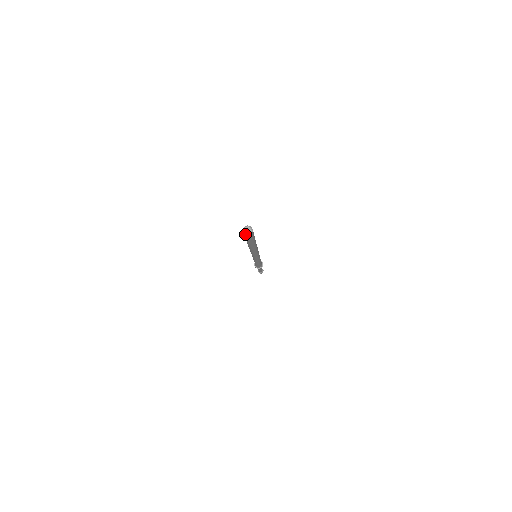
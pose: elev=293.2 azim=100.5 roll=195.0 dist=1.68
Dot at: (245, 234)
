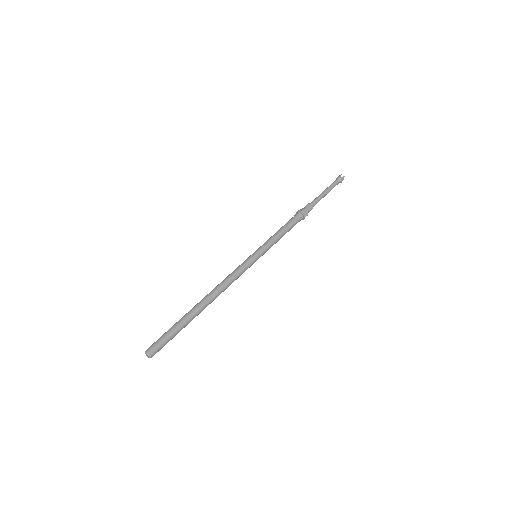
Dot at: (145, 353)
